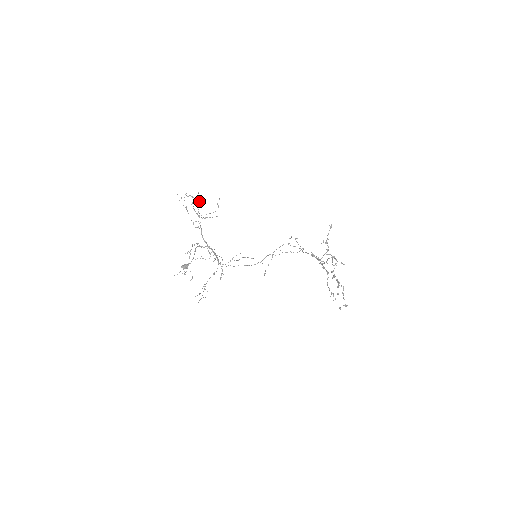
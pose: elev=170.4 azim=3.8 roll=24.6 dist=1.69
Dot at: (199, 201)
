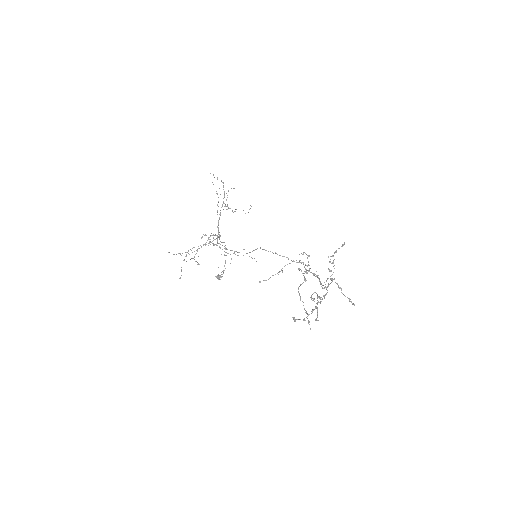
Dot at: occluded
